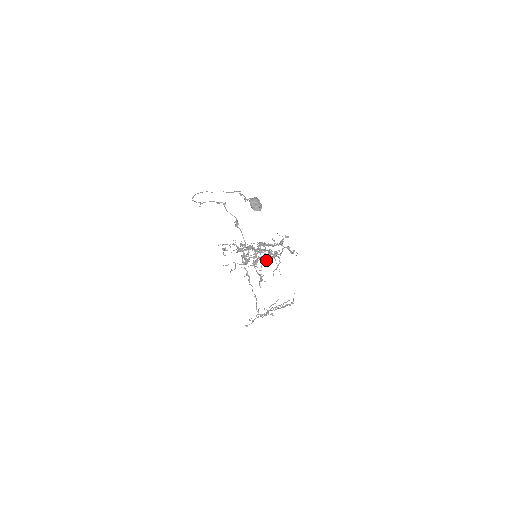
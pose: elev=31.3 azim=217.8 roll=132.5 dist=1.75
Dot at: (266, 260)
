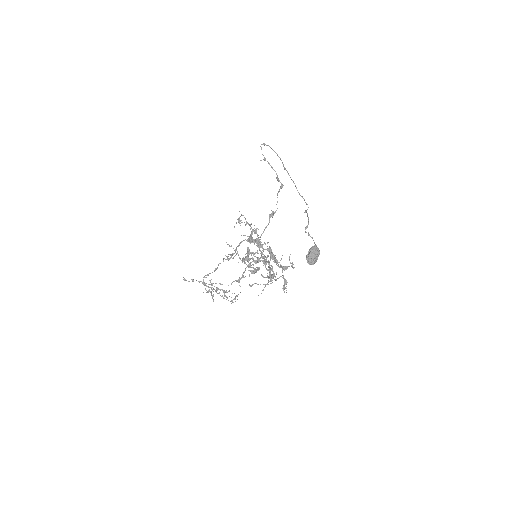
Dot at: occluded
